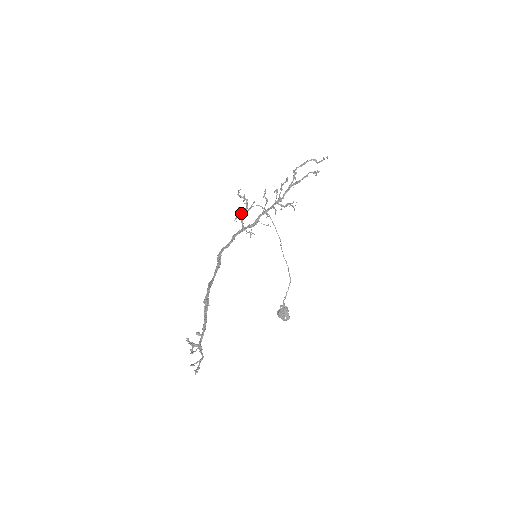
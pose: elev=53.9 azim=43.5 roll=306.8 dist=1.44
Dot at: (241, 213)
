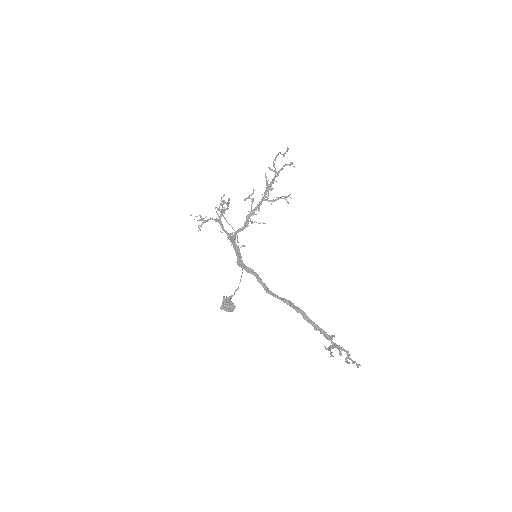
Dot at: (213, 219)
